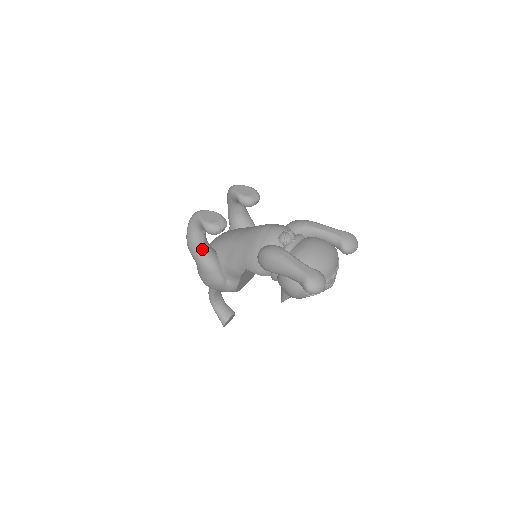
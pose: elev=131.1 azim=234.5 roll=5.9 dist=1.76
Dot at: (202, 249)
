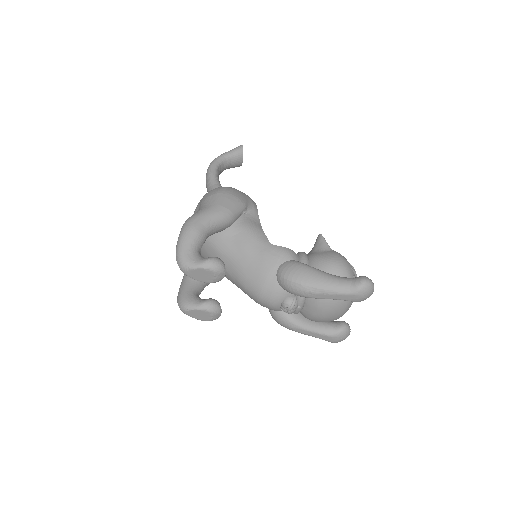
Dot at: occluded
